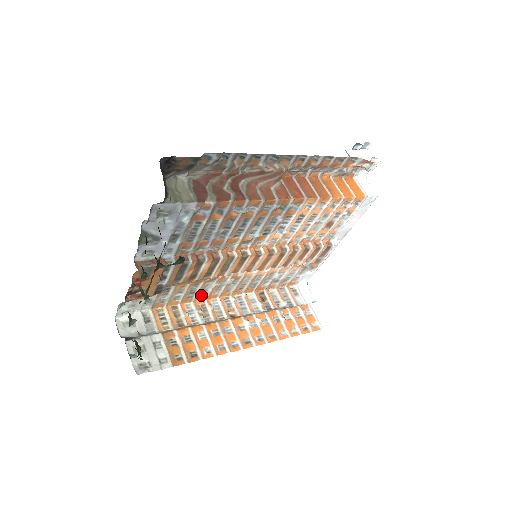
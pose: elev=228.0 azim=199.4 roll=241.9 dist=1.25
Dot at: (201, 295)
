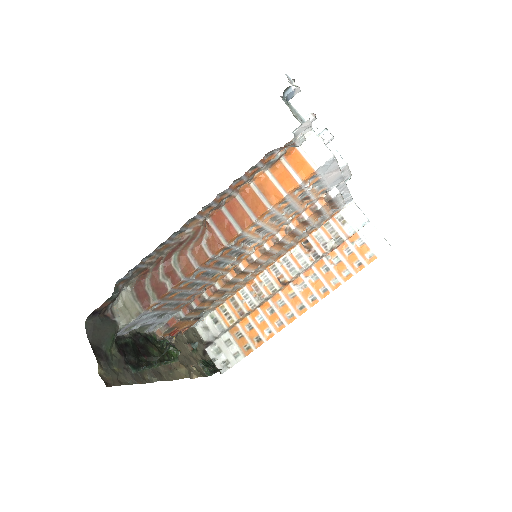
Dot at: (246, 281)
